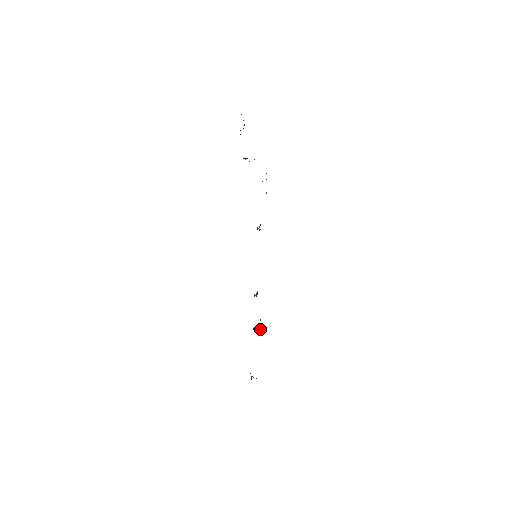
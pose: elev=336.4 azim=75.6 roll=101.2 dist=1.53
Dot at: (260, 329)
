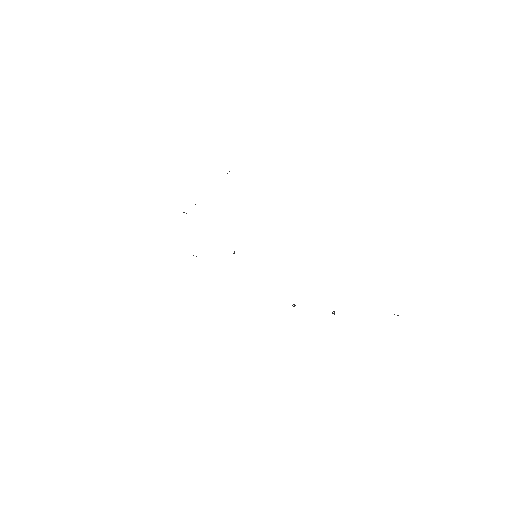
Dot at: occluded
